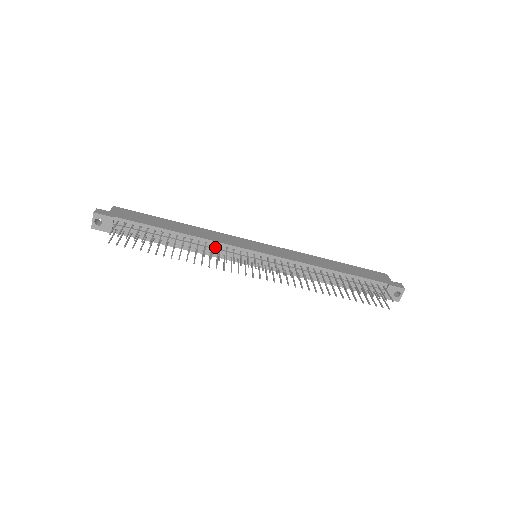
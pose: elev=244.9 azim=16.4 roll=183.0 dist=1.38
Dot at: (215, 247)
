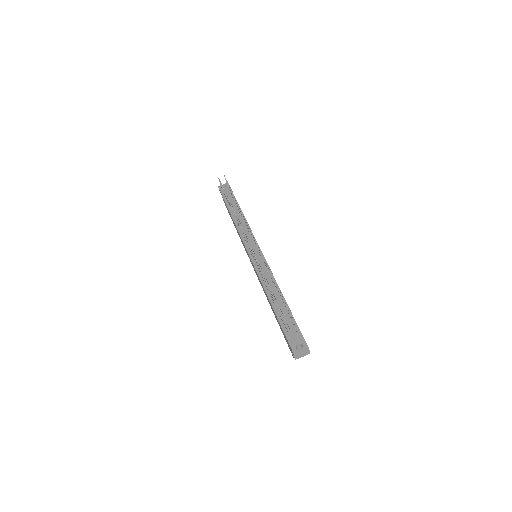
Dot at: (247, 231)
